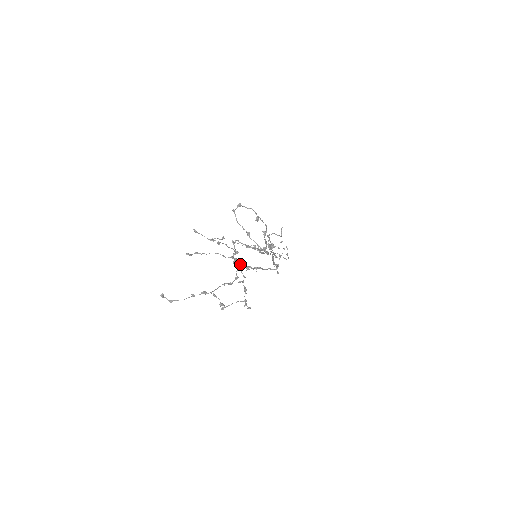
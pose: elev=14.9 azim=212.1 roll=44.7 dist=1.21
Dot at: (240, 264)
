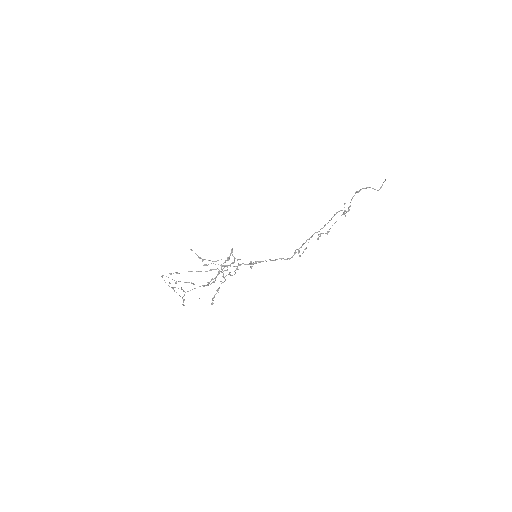
Dot at: occluded
